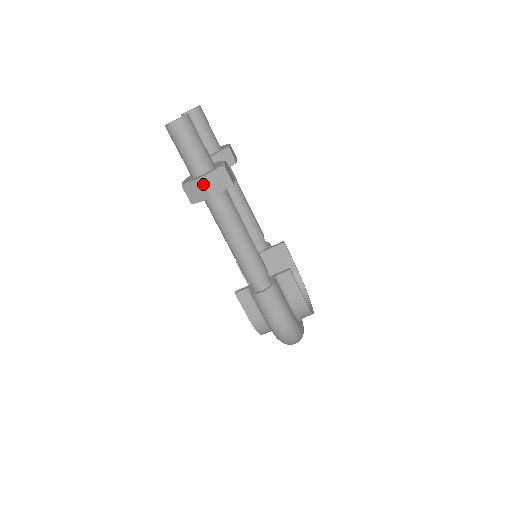
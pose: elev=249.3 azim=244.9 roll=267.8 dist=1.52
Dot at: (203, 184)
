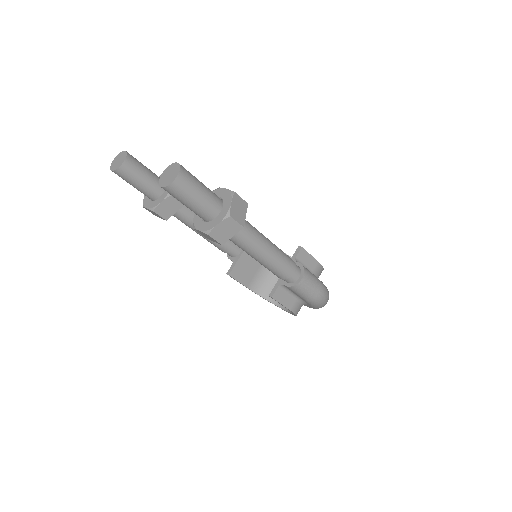
Dot at: (232, 219)
